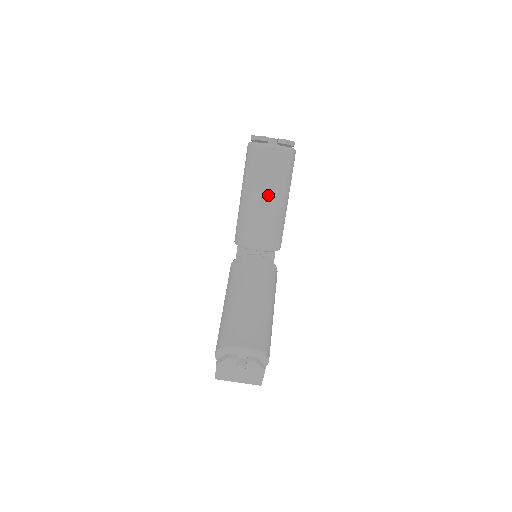
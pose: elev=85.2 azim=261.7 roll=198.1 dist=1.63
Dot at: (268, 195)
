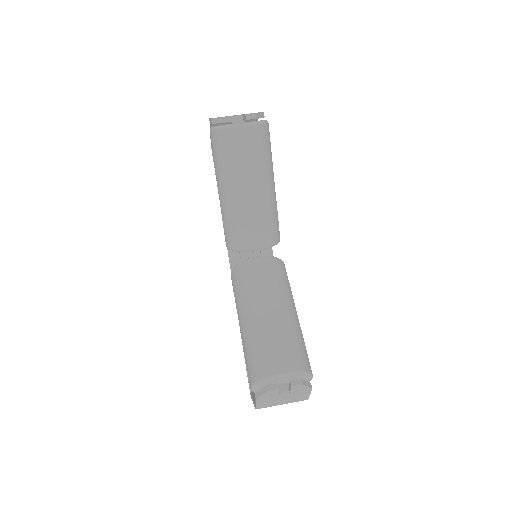
Dot at: (253, 185)
